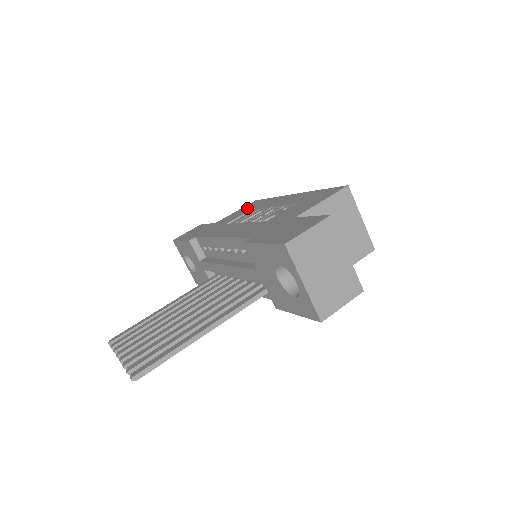
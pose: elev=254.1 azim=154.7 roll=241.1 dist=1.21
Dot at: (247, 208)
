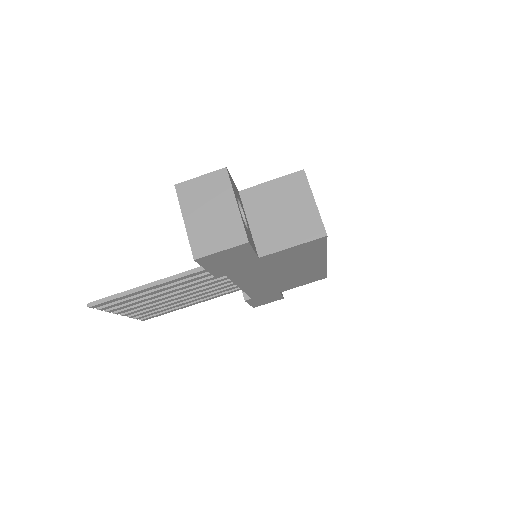
Dot at: occluded
